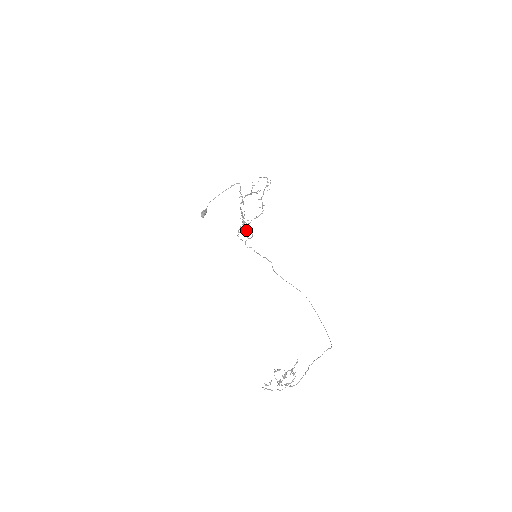
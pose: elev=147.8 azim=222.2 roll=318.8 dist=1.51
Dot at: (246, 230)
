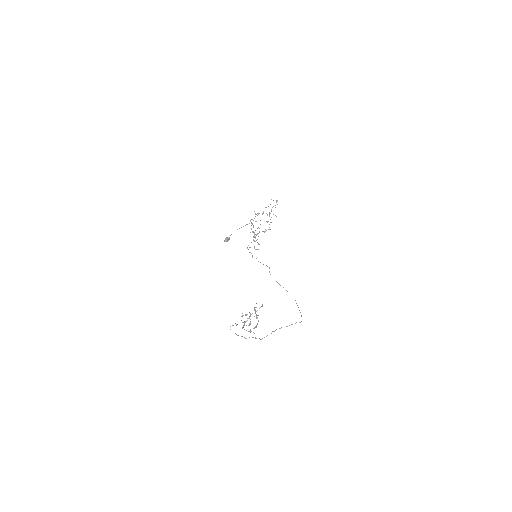
Dot at: occluded
